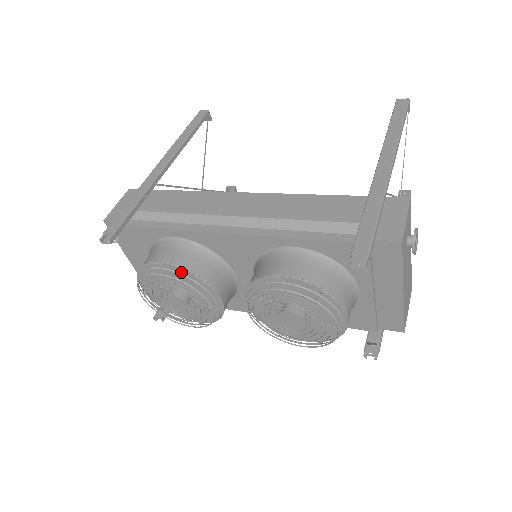
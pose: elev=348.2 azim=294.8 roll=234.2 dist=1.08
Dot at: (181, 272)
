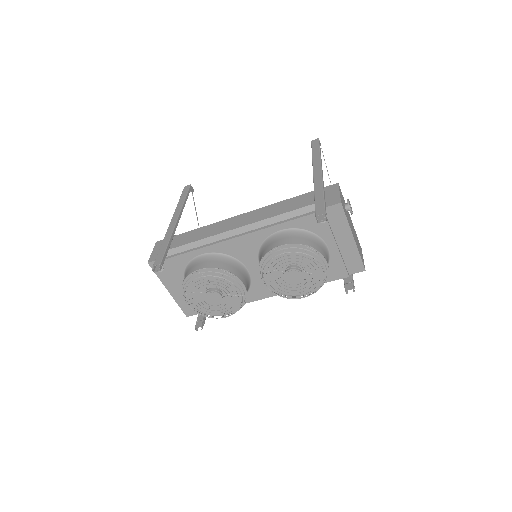
Dot at: (213, 273)
